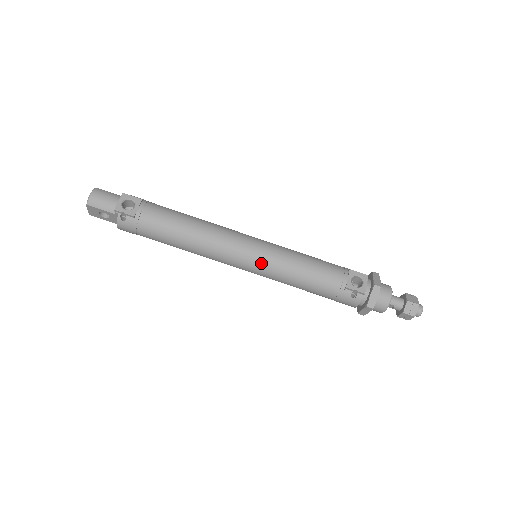
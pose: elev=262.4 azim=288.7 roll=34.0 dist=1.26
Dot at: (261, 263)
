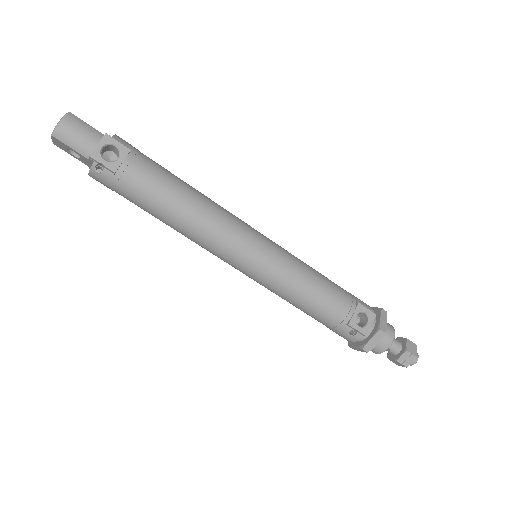
Dot at: (261, 272)
